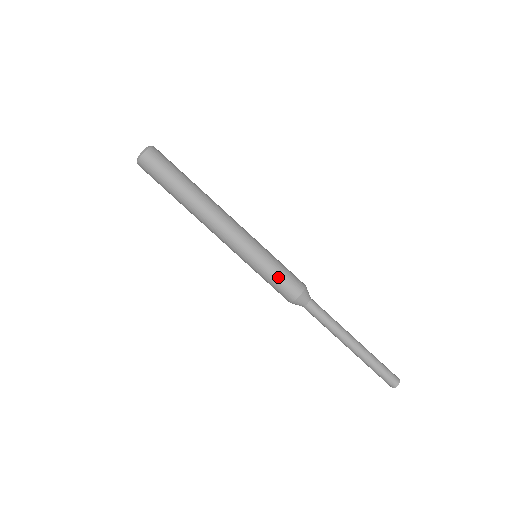
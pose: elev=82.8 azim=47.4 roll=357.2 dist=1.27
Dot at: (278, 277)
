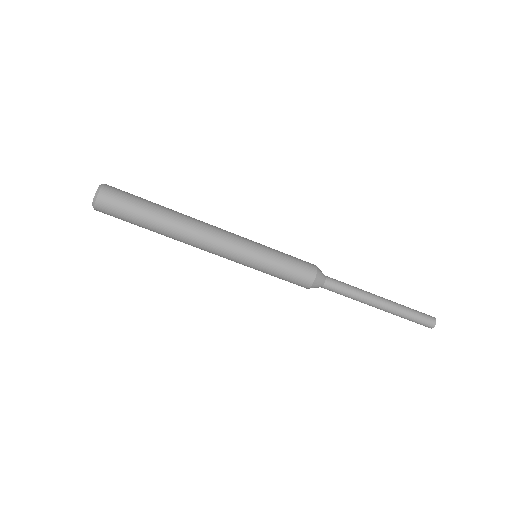
Dot at: occluded
